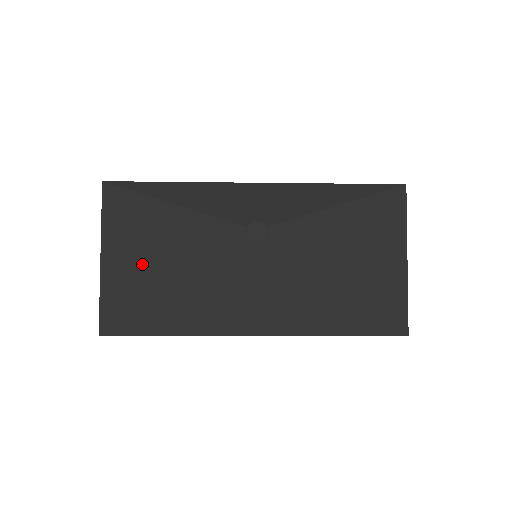
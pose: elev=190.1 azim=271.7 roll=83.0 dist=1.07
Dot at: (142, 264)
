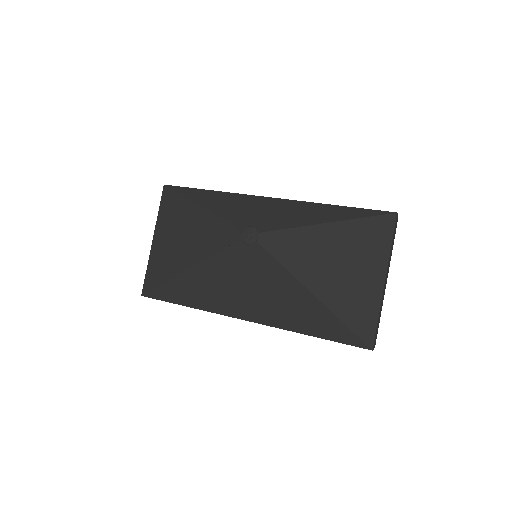
Dot at: (175, 248)
